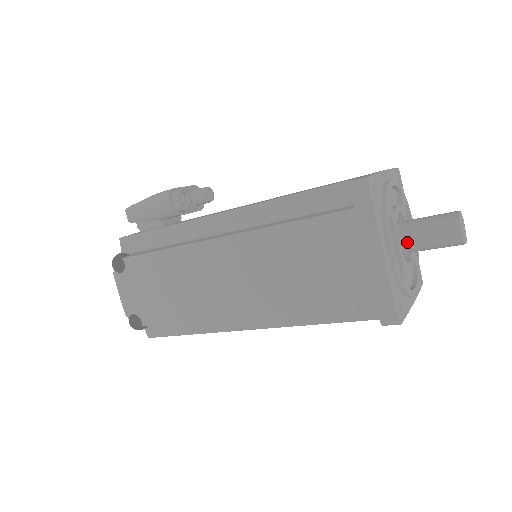
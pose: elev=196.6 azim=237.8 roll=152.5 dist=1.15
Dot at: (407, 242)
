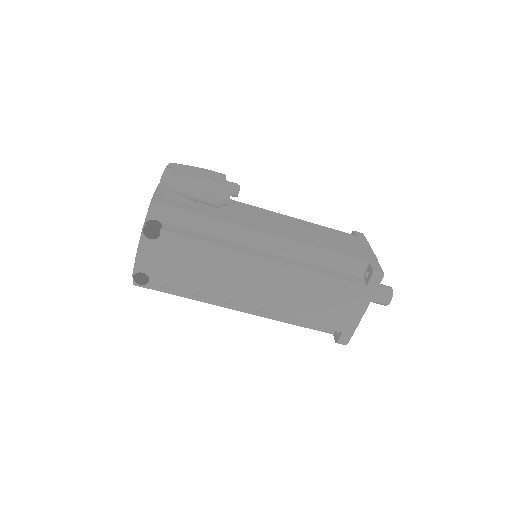
Dot at: occluded
